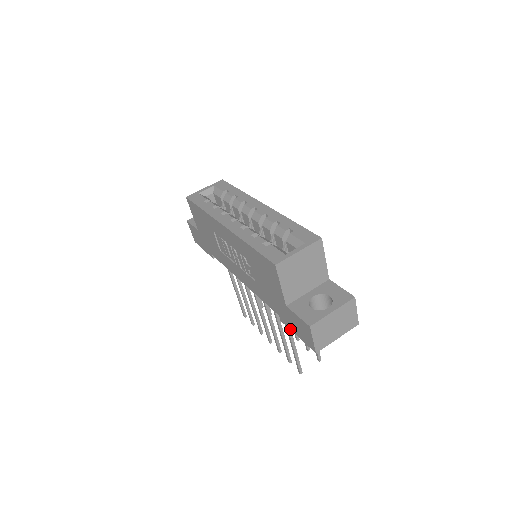
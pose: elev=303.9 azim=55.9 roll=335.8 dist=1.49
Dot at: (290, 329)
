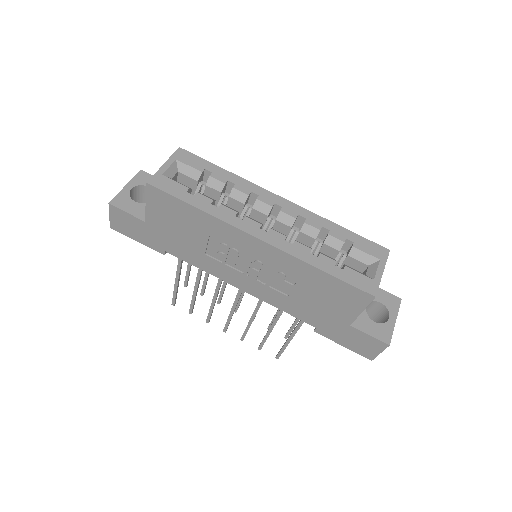
Dot at: occluded
